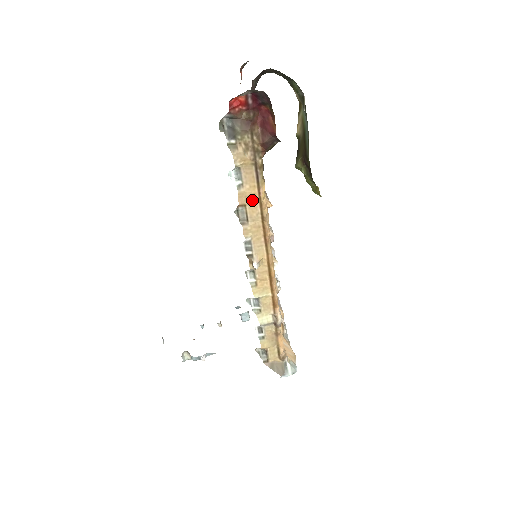
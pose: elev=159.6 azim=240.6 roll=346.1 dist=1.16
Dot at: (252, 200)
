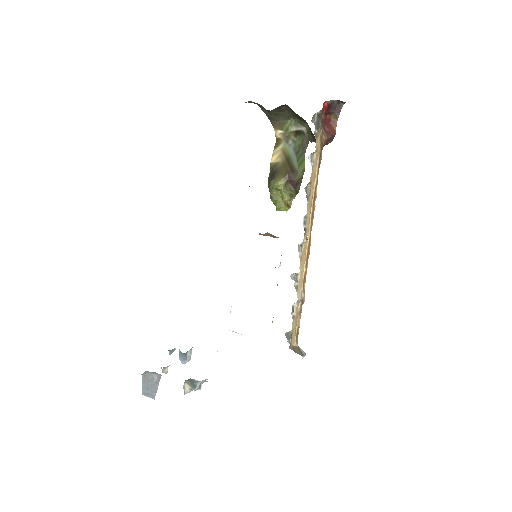
Dot at: (313, 181)
